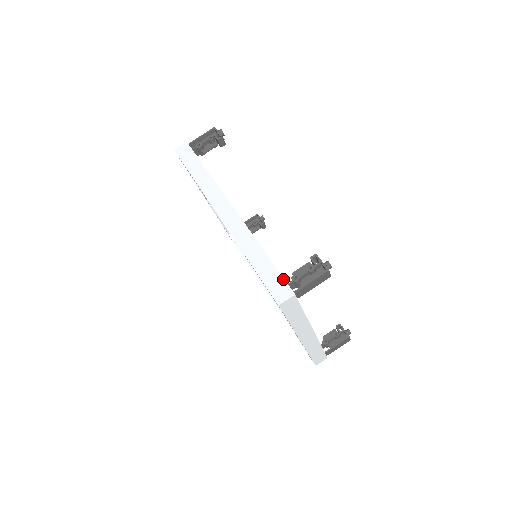
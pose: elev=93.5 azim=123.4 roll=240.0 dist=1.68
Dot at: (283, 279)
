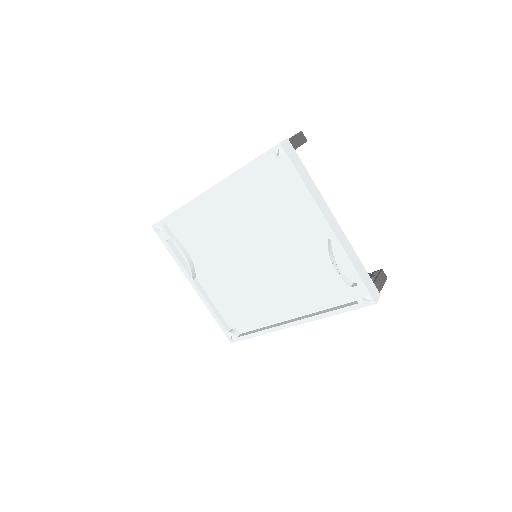
Dot at: occluded
